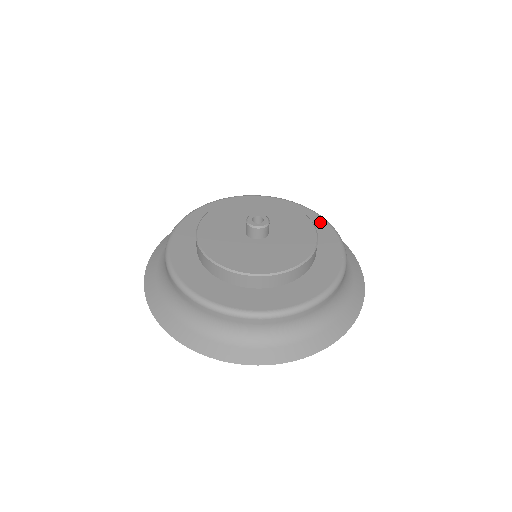
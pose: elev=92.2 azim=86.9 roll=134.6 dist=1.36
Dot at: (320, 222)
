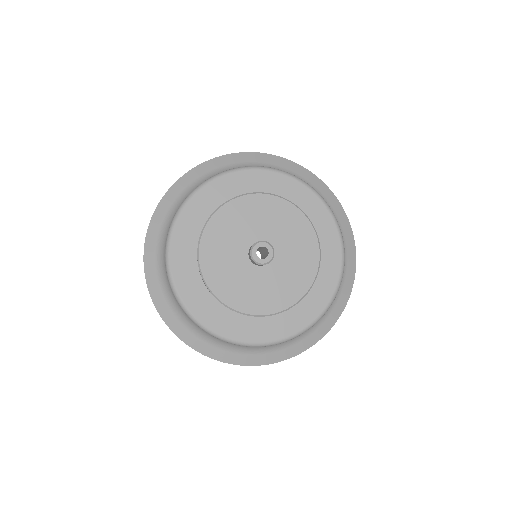
Dot at: (278, 179)
